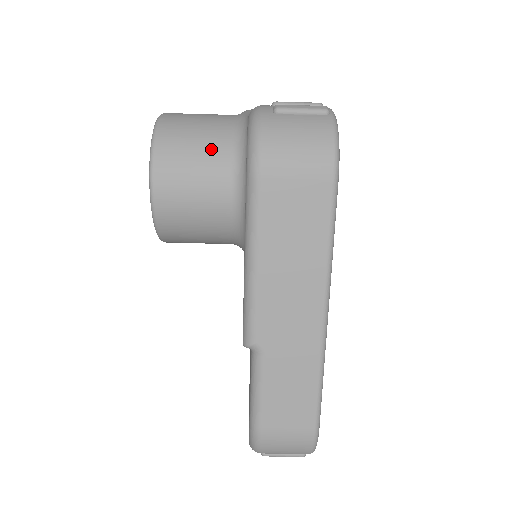
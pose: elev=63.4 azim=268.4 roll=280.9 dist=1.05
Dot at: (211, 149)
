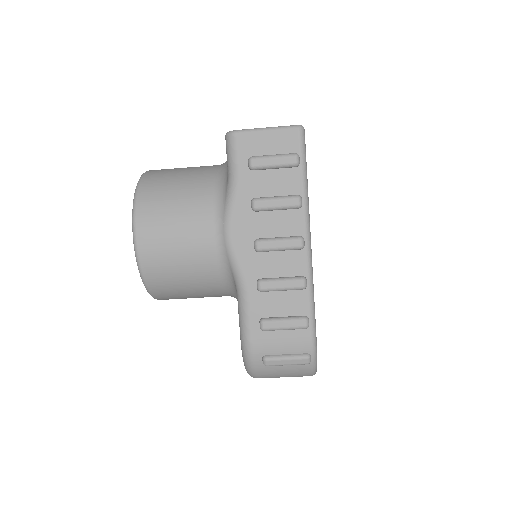
Dot at: (205, 293)
